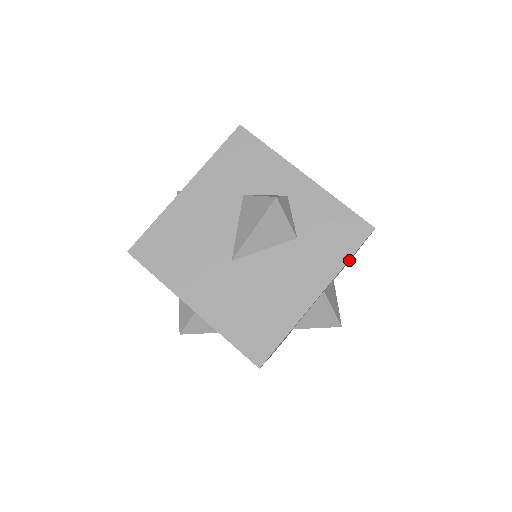
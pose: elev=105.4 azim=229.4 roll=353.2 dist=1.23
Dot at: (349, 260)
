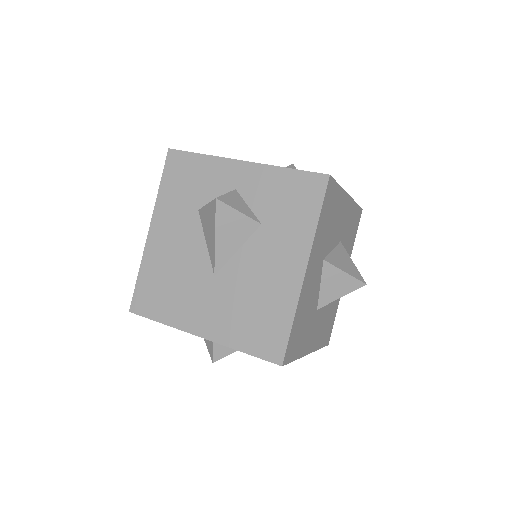
Dot at: (337, 216)
